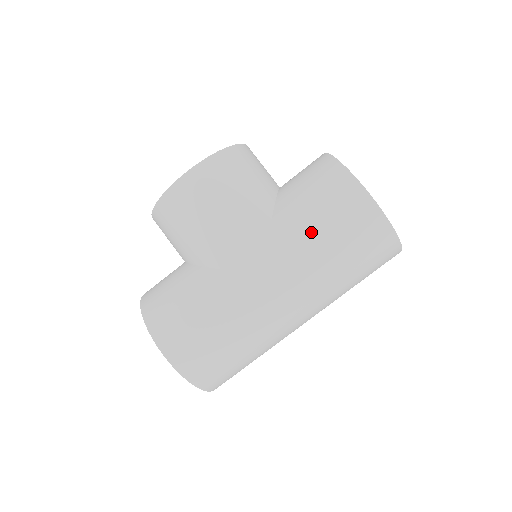
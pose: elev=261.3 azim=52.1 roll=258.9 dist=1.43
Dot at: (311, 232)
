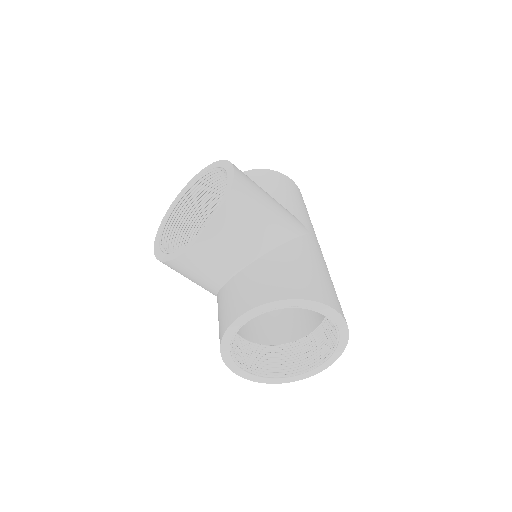
Dot at: (298, 203)
